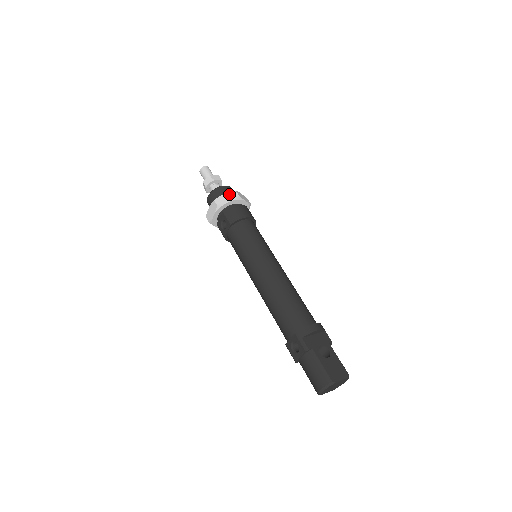
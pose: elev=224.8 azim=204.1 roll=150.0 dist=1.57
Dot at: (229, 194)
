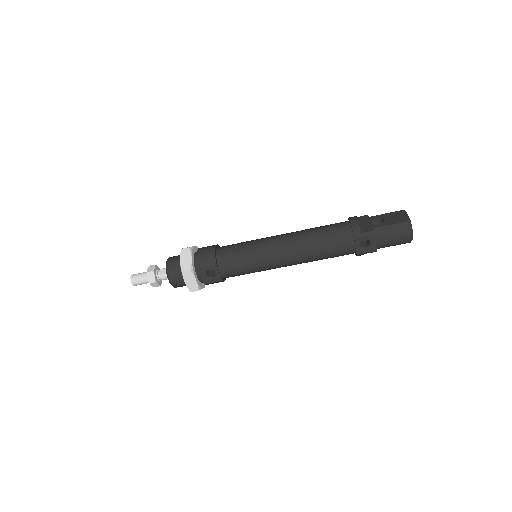
Dot at: (182, 256)
